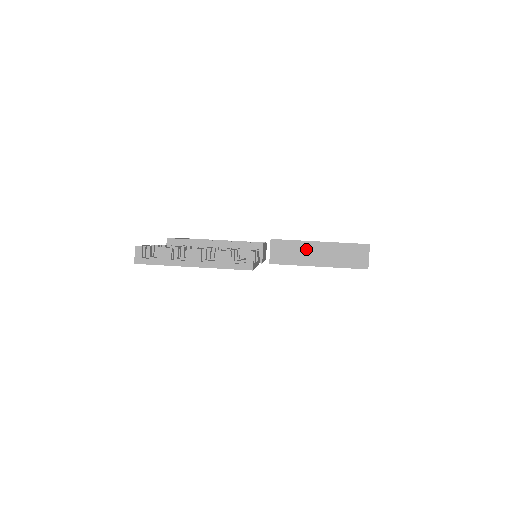
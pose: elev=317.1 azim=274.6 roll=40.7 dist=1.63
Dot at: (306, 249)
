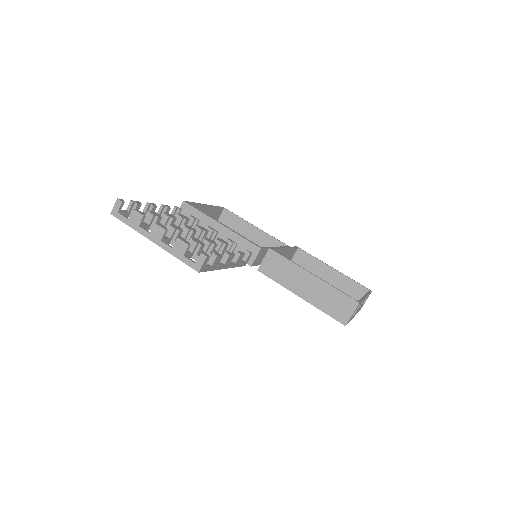
Dot at: (296, 274)
